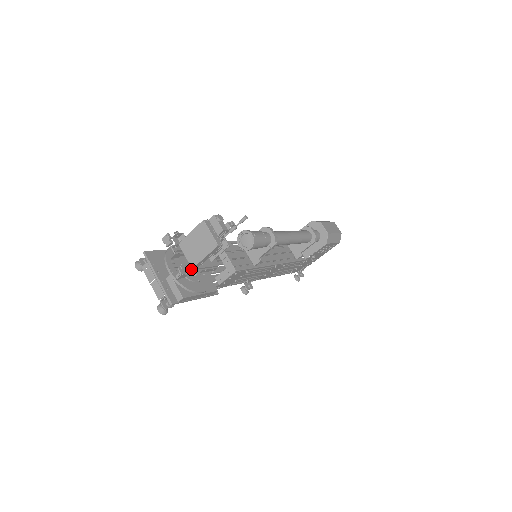
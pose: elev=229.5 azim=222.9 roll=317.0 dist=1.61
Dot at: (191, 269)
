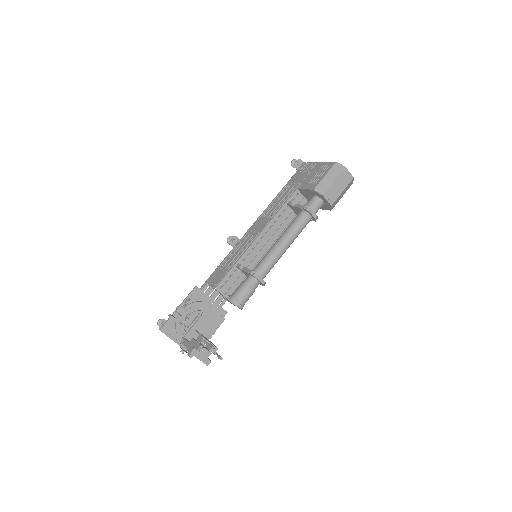
Dot at: occluded
